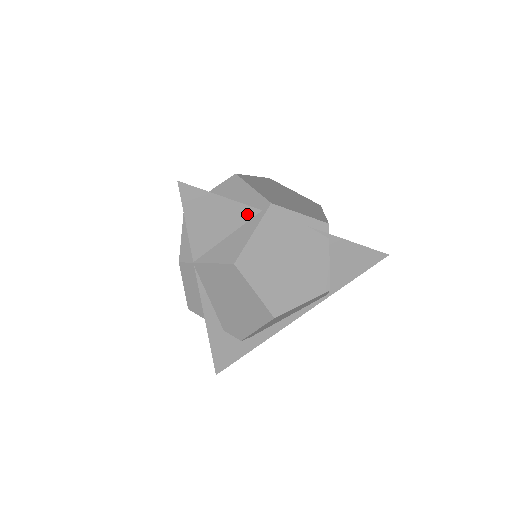
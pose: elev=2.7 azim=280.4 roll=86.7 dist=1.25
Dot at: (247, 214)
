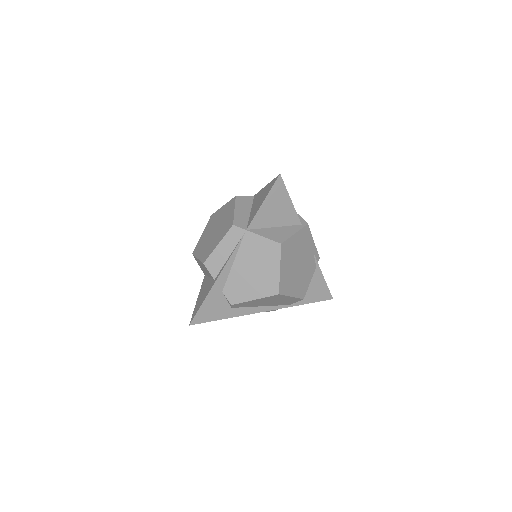
Dot at: (294, 221)
